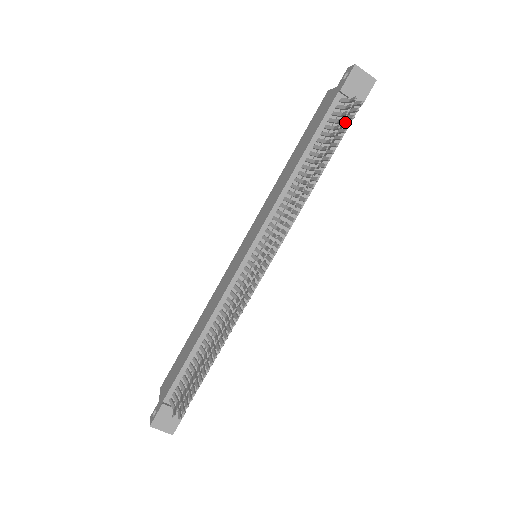
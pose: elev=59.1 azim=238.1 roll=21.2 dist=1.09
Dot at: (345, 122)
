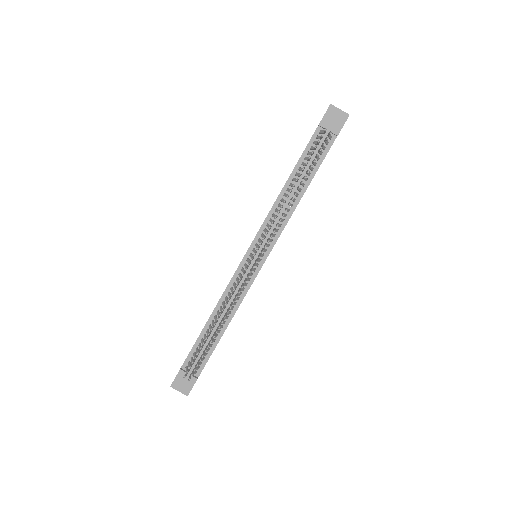
Dot at: (319, 149)
